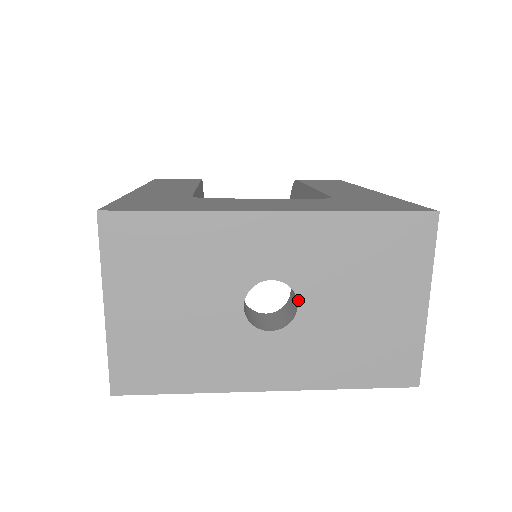
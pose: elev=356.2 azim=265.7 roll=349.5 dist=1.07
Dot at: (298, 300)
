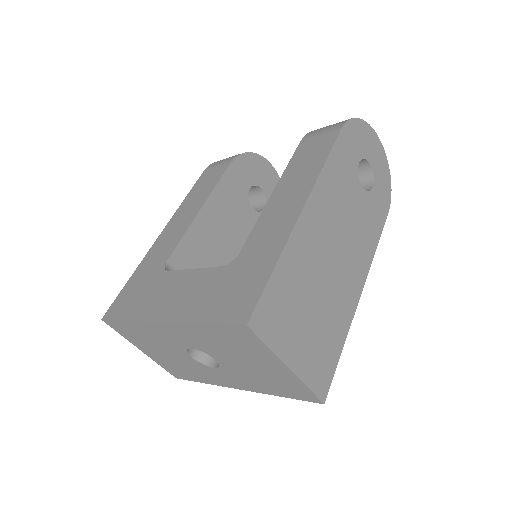
Dot at: occluded
